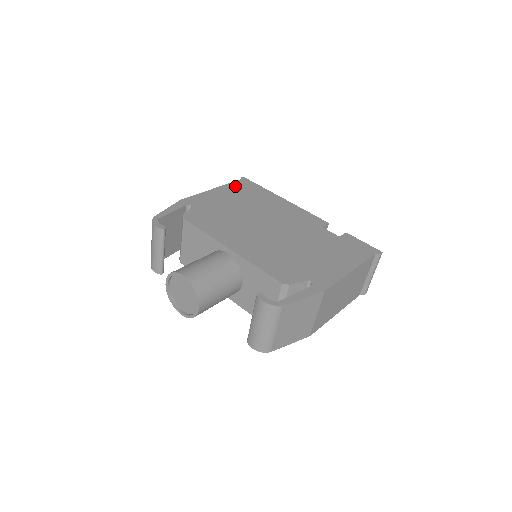
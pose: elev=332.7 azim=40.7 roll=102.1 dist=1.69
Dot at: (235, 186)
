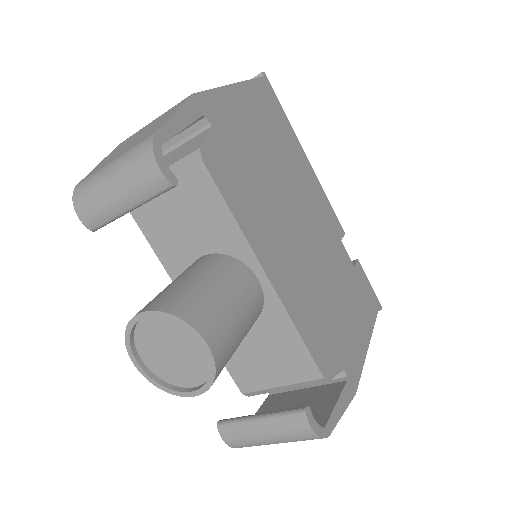
Dot at: (258, 93)
